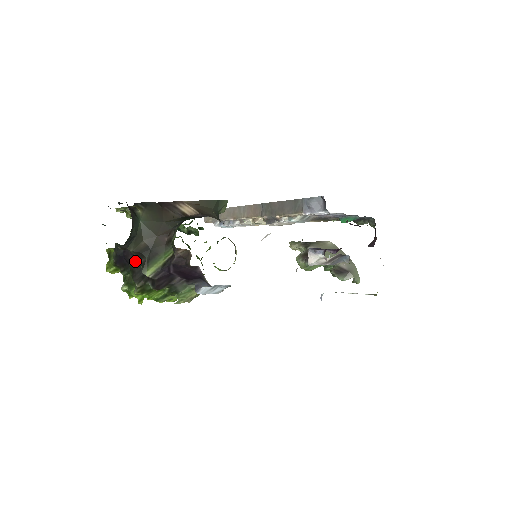
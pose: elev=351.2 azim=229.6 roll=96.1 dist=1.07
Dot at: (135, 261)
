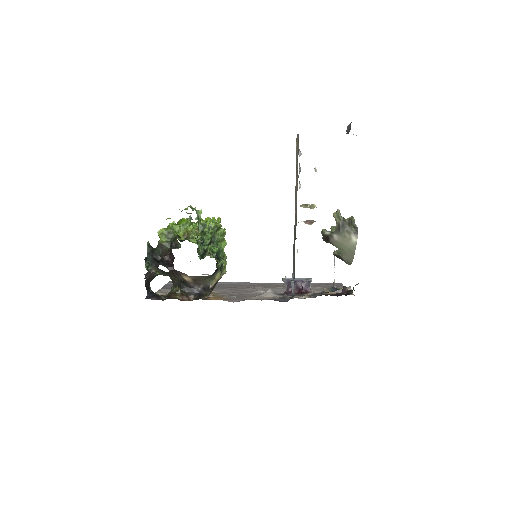
Dot at: occluded
